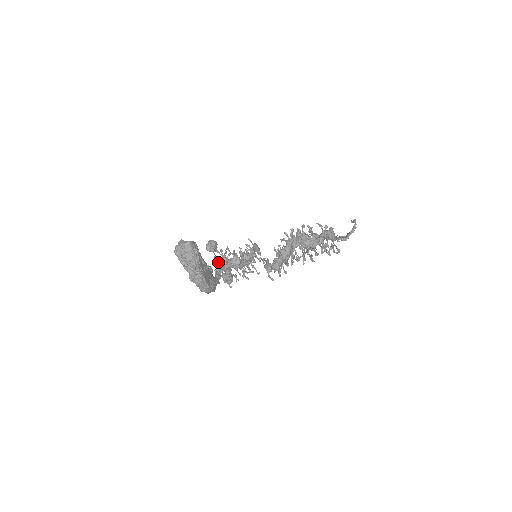
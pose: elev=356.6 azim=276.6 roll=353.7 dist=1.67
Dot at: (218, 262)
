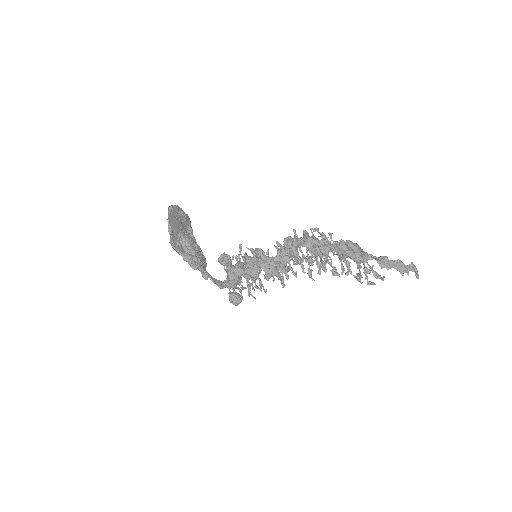
Dot at: occluded
